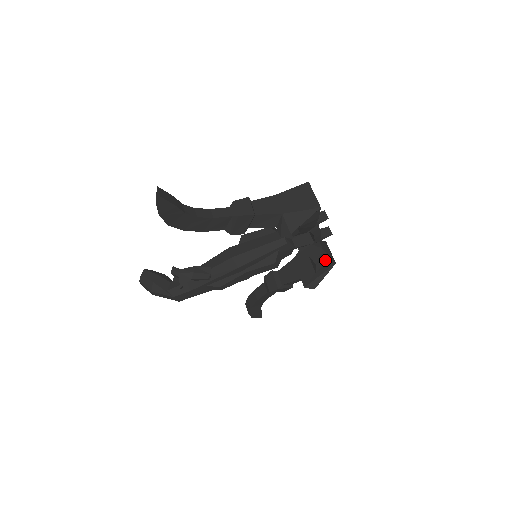
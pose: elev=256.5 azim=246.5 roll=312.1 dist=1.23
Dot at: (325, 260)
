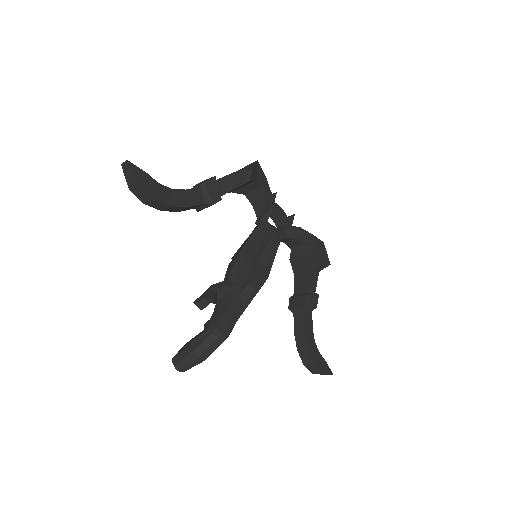
Dot at: (312, 238)
